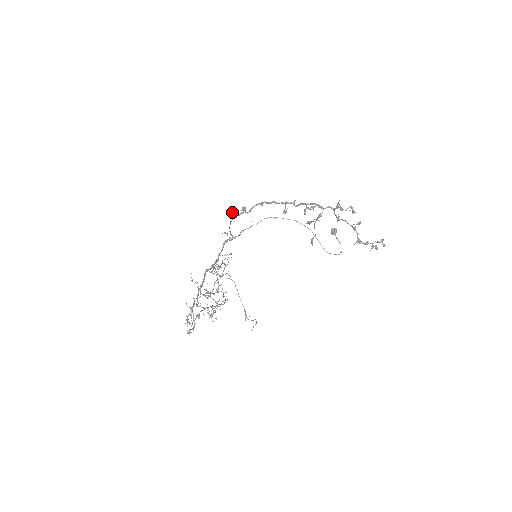
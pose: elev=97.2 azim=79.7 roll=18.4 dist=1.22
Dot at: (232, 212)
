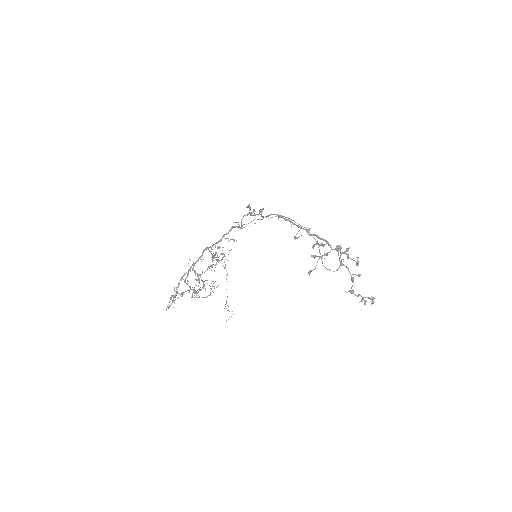
Dot at: (249, 209)
